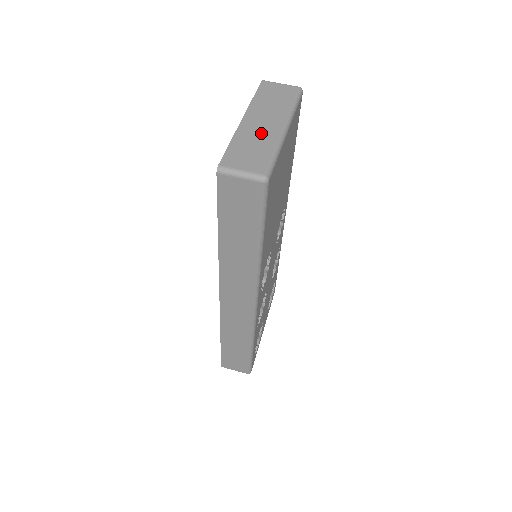
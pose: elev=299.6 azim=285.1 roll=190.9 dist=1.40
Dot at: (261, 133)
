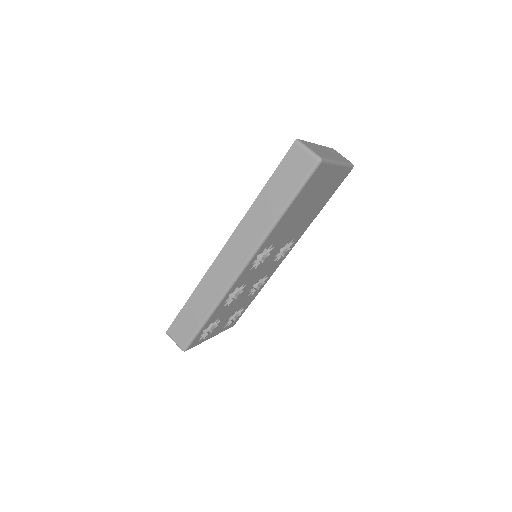
Dot at: (325, 152)
